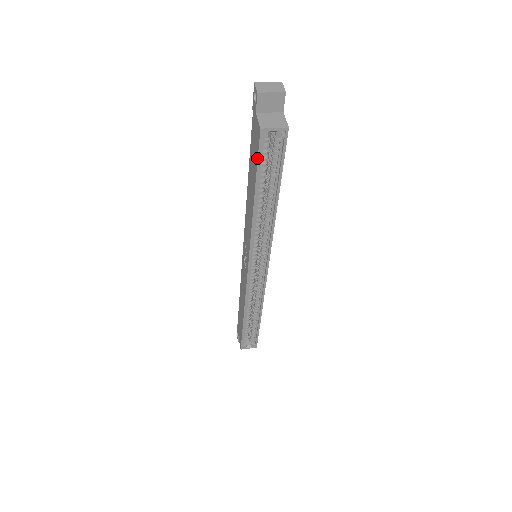
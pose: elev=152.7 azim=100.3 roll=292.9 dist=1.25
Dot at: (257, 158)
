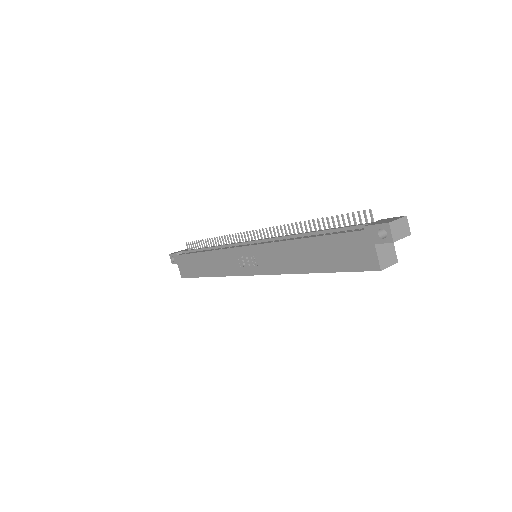
Dot at: (352, 271)
